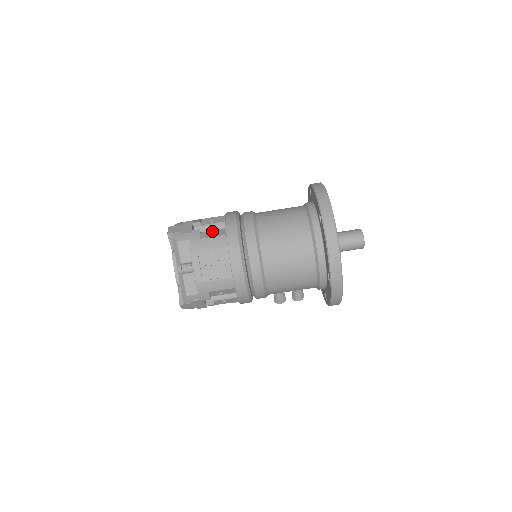
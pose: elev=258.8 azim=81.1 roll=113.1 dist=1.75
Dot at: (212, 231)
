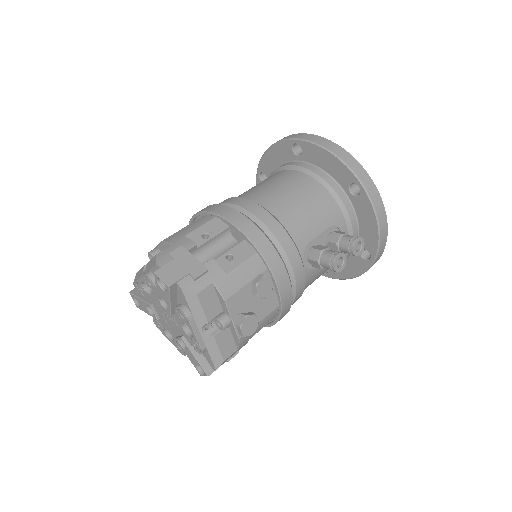
Dot at: occluded
